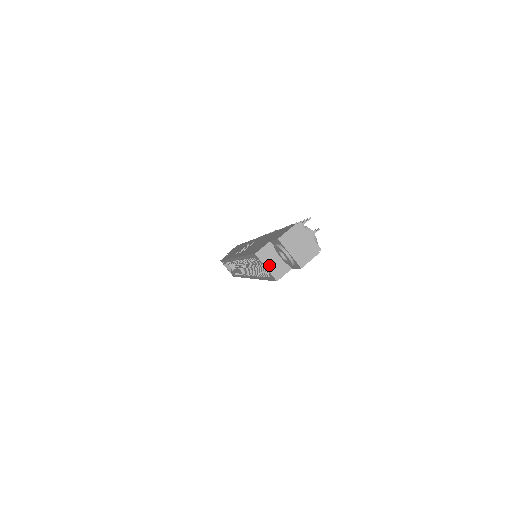
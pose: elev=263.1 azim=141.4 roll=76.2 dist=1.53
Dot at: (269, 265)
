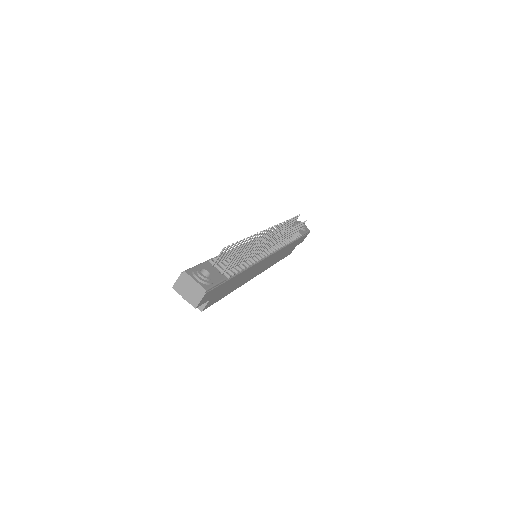
Dot at: occluded
